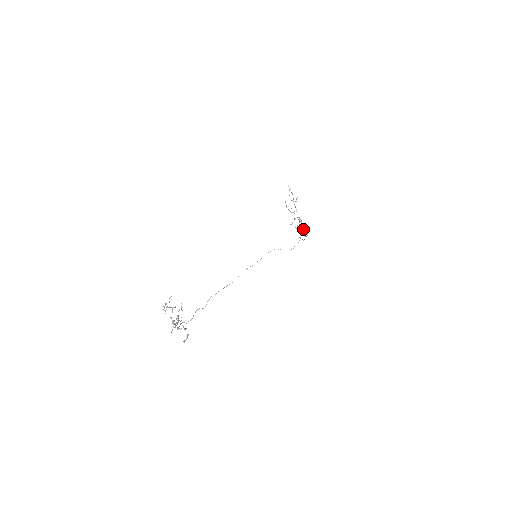
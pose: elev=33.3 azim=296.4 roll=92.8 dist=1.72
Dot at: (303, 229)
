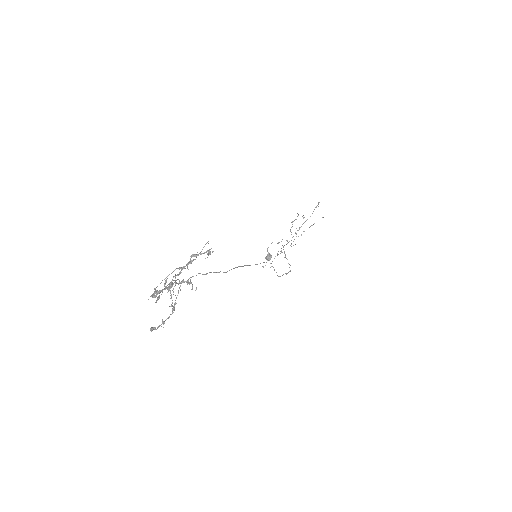
Dot at: (269, 254)
